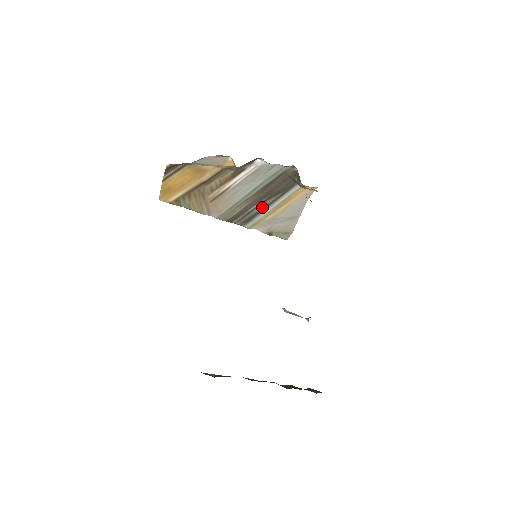
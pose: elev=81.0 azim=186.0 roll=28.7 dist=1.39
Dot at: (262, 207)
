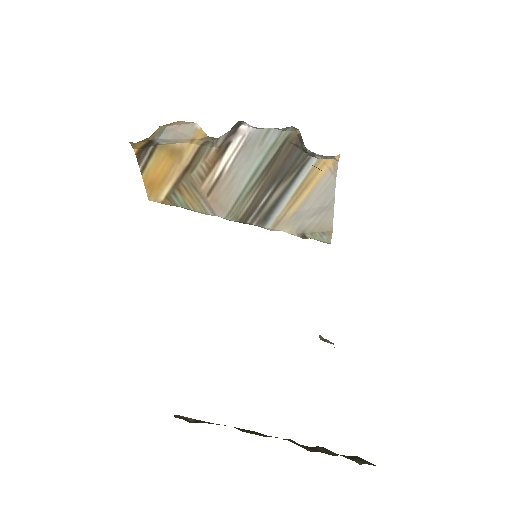
Dot at: (277, 197)
